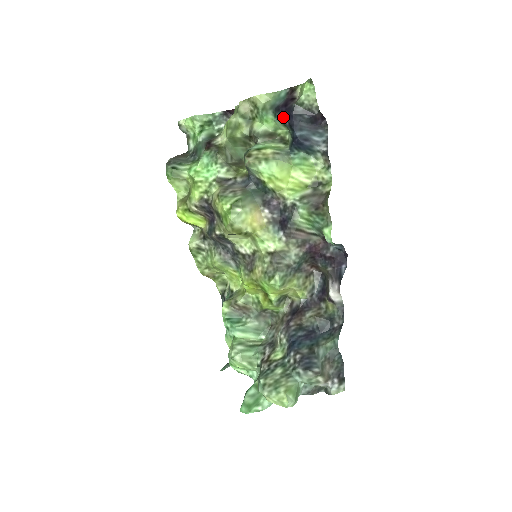
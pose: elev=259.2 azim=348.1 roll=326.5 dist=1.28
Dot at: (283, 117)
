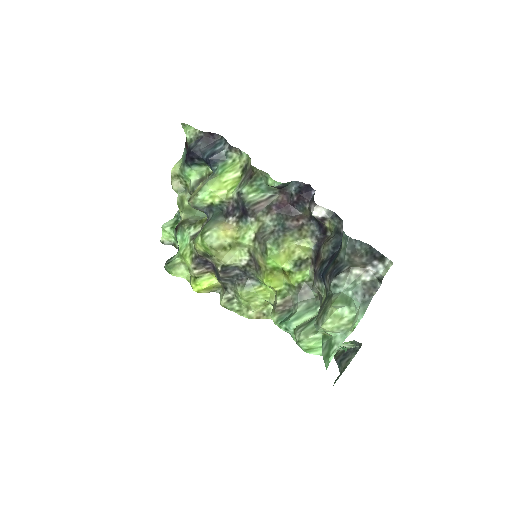
Dot at: (191, 160)
